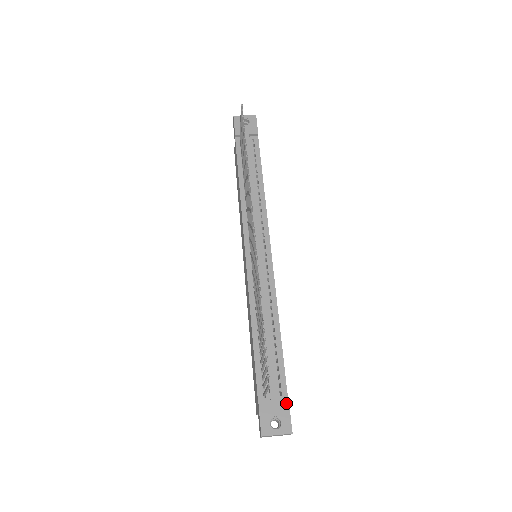
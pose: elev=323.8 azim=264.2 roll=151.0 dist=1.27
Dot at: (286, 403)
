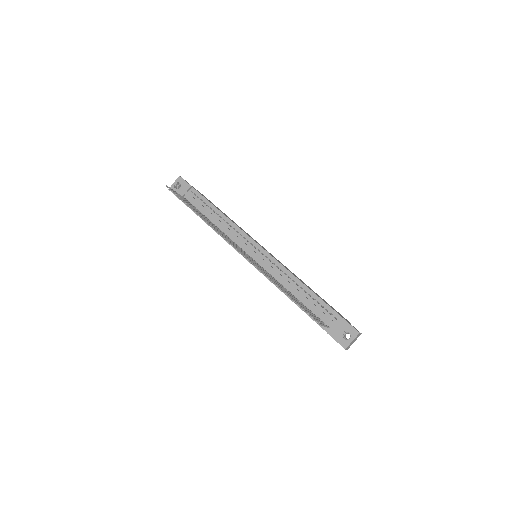
Dot at: (342, 320)
